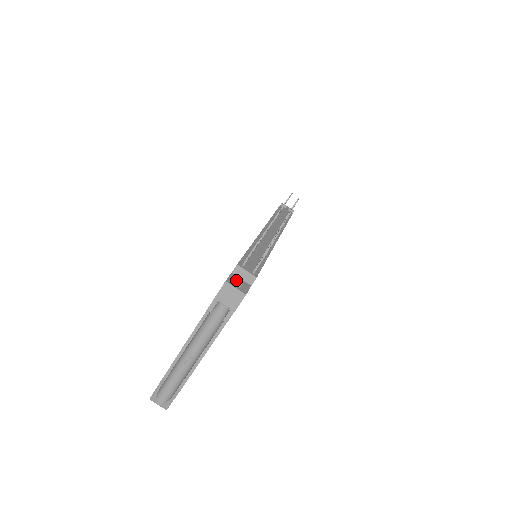
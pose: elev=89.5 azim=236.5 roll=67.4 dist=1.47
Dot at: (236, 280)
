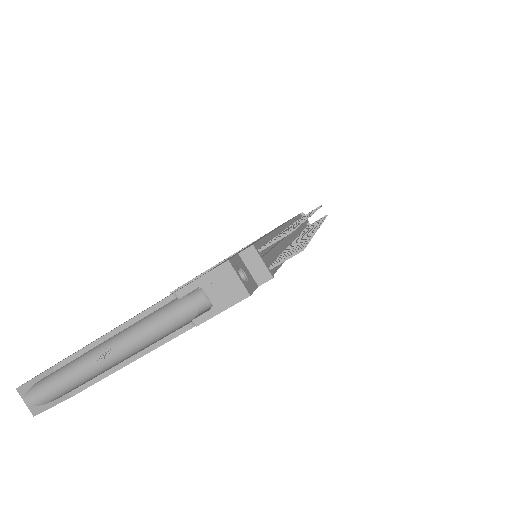
Dot at: (242, 267)
